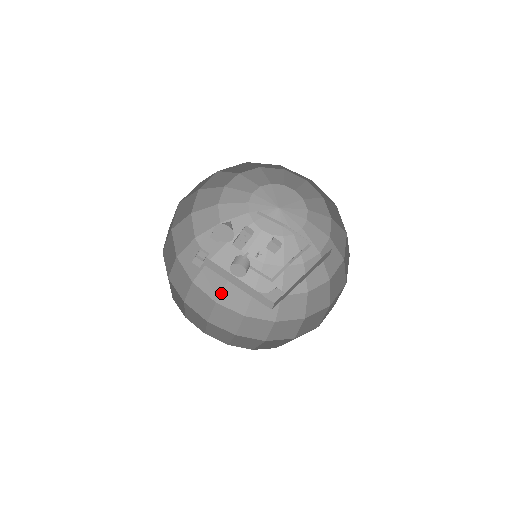
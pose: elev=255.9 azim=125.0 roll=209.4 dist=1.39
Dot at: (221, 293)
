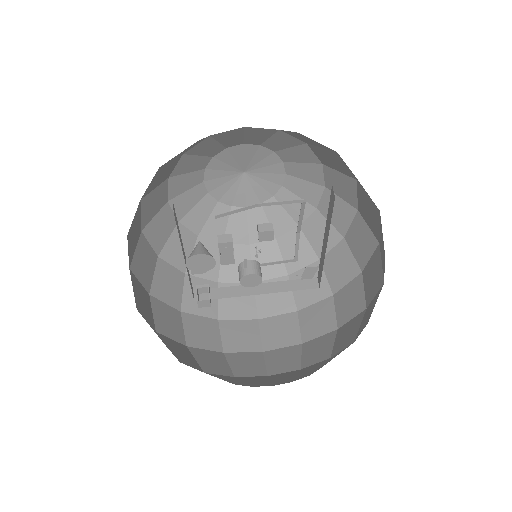
Dot at: (256, 305)
